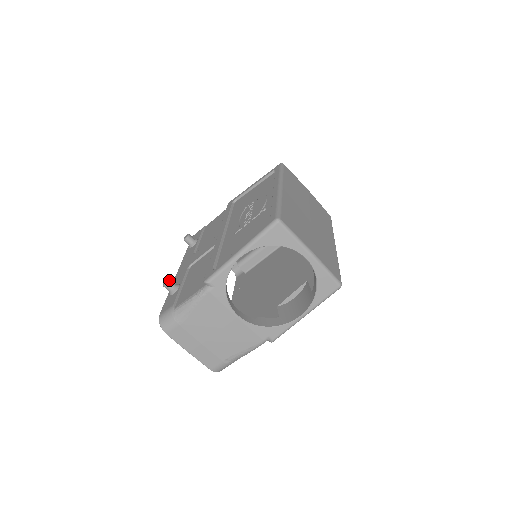
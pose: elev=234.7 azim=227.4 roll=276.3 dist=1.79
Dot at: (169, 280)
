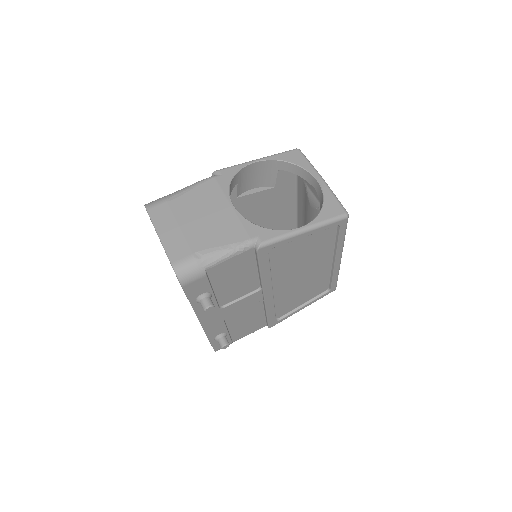
Dot at: occluded
